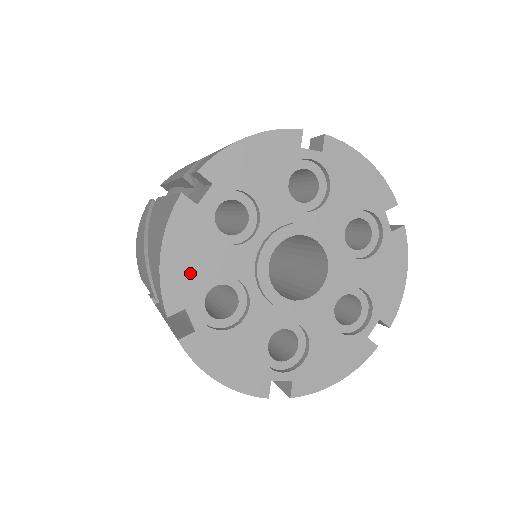
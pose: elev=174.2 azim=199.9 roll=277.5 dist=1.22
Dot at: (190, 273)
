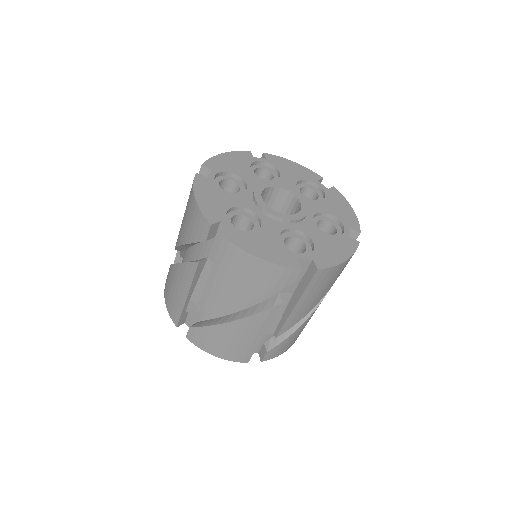
Dot at: (216, 205)
